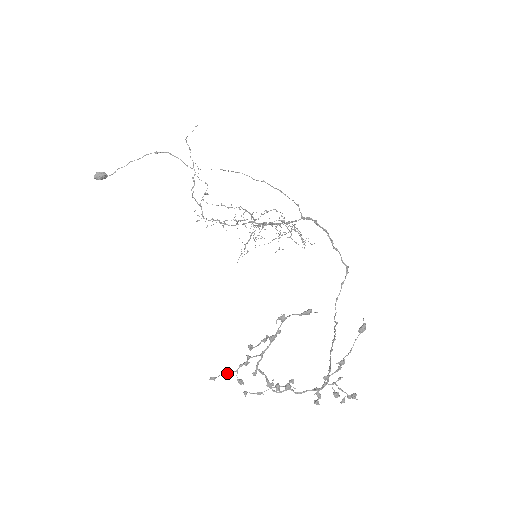
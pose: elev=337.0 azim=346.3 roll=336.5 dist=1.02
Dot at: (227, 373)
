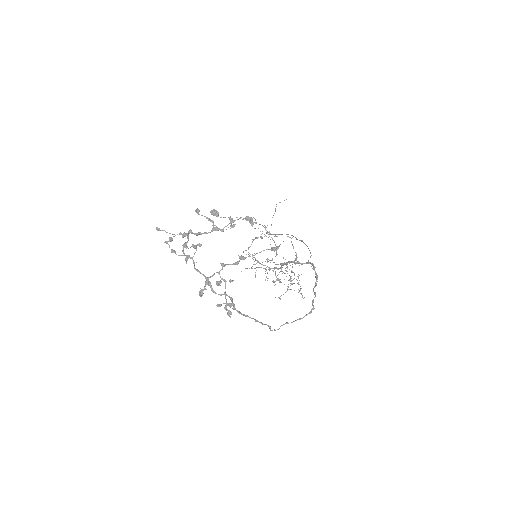
Dot at: (169, 233)
